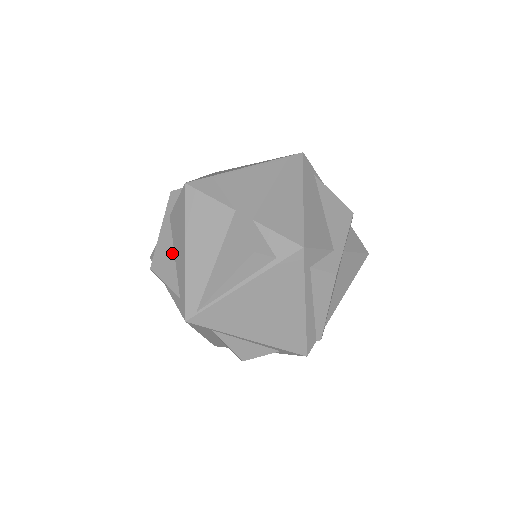
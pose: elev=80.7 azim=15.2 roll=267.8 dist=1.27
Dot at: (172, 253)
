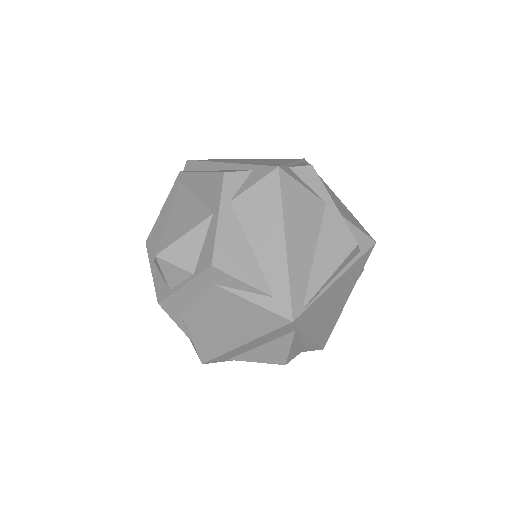
Dot at: (247, 246)
